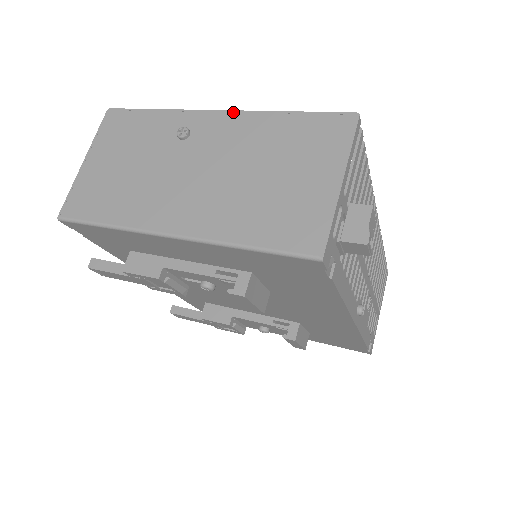
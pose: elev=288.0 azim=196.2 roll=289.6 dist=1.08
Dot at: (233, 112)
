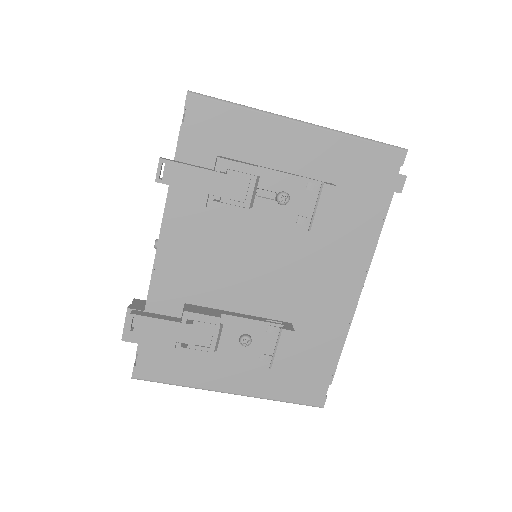
Dot at: occluded
